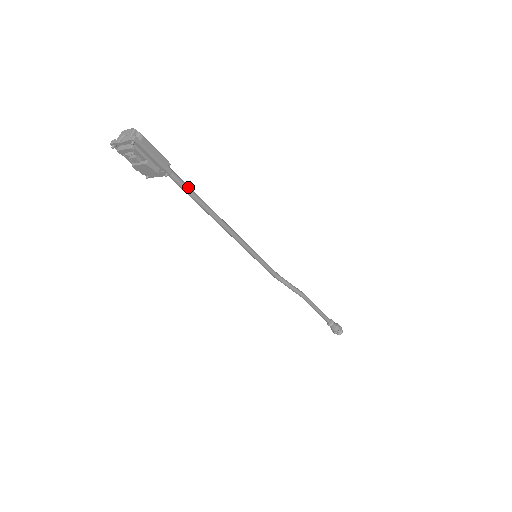
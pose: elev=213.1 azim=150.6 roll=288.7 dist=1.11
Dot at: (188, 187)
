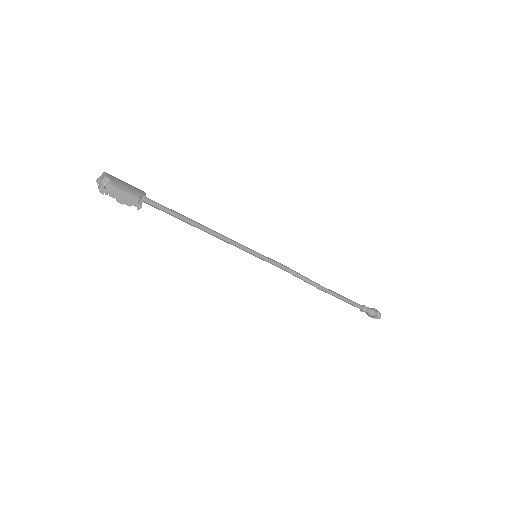
Dot at: (168, 211)
